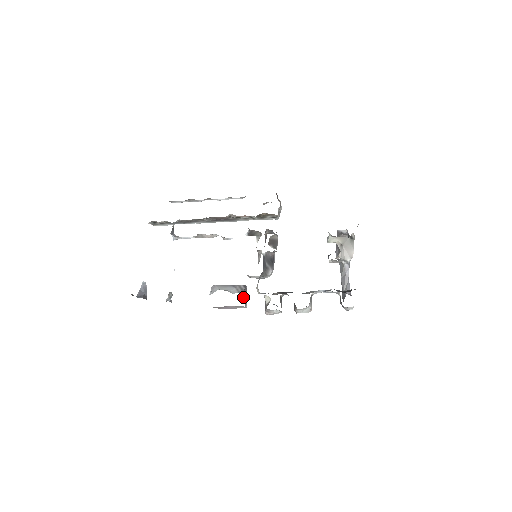
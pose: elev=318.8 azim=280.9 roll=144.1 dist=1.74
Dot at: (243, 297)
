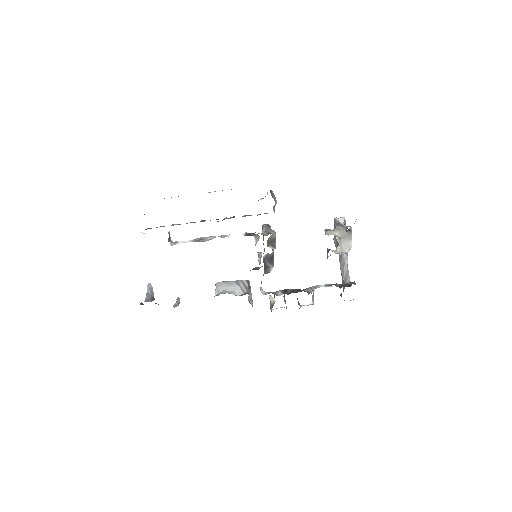
Dot at: (248, 298)
